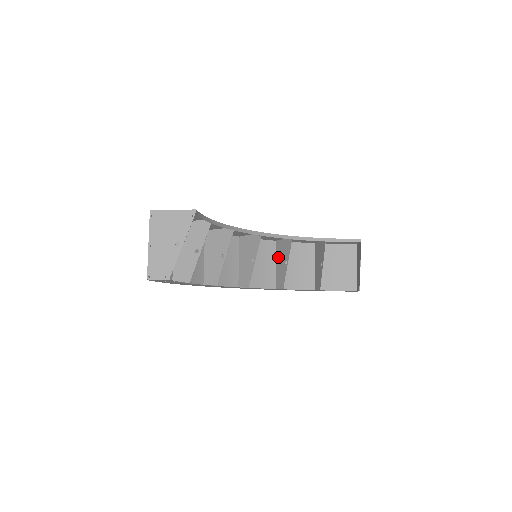
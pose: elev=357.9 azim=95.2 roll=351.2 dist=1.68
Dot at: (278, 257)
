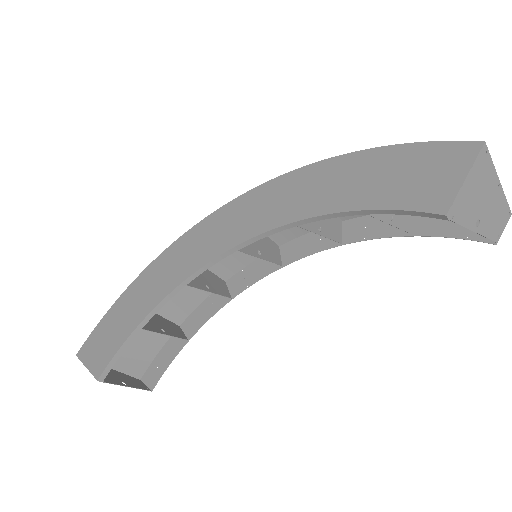
Dot at: occluded
